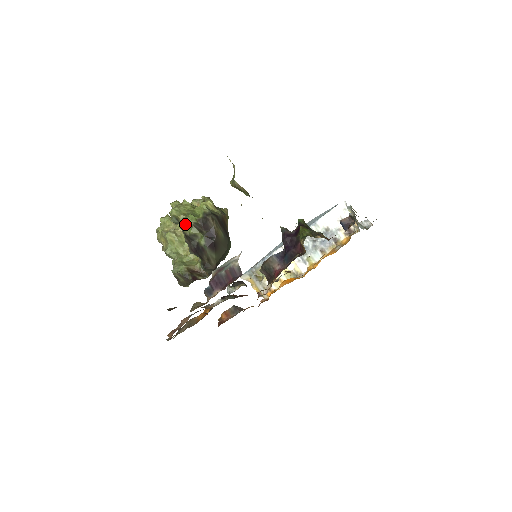
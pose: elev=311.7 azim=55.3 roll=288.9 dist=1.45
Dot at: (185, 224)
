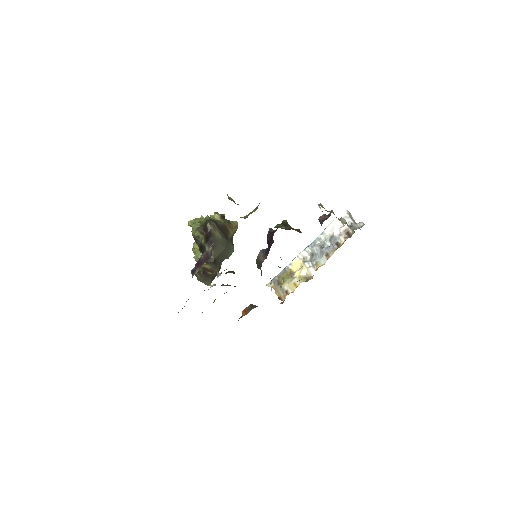
Dot at: (192, 229)
